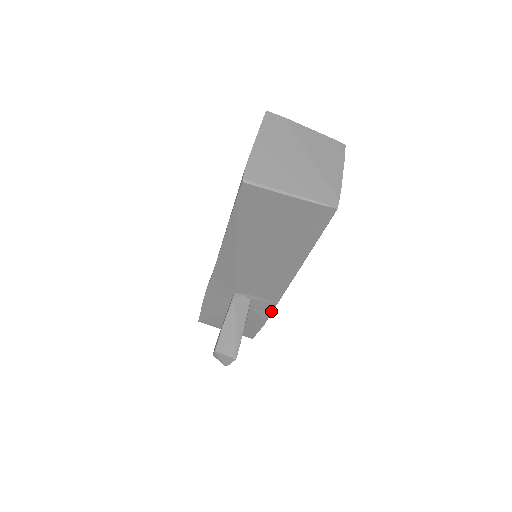
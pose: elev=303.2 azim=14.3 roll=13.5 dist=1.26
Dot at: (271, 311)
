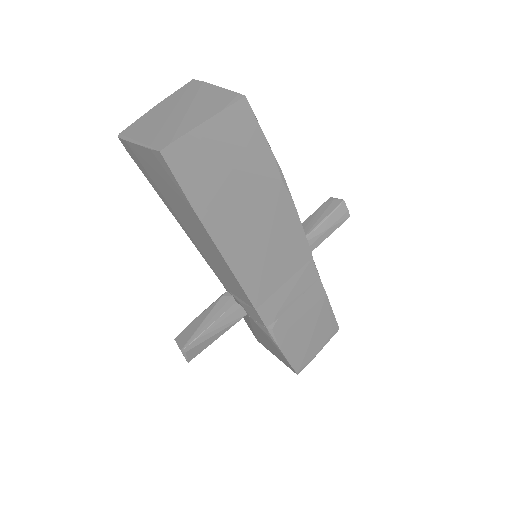
Dot at: (264, 324)
